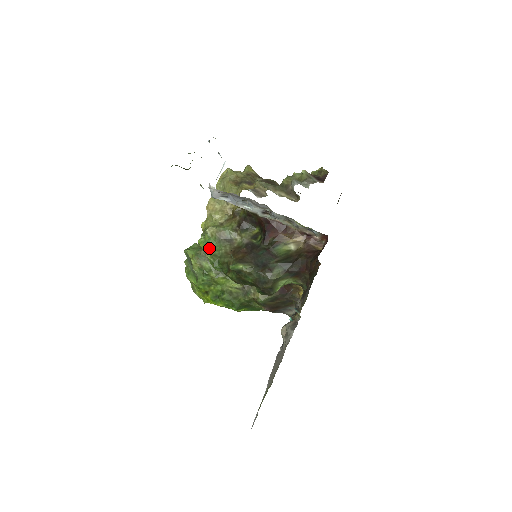
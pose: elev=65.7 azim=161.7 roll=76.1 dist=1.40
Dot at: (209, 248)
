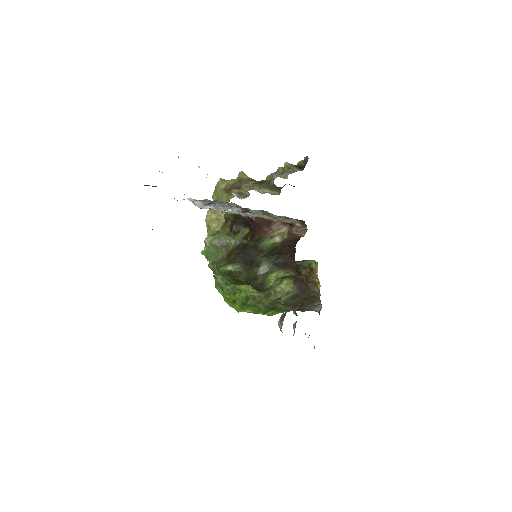
Dot at: (209, 256)
